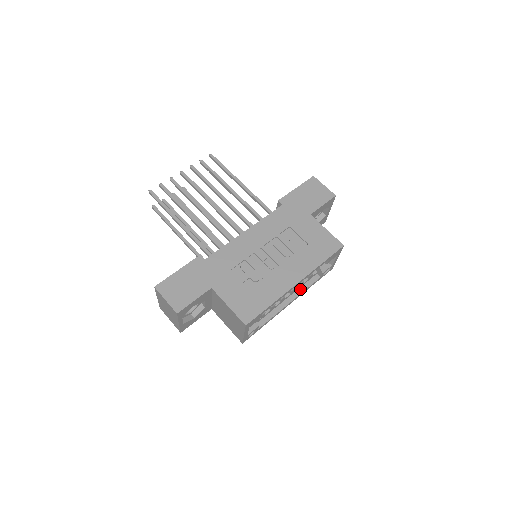
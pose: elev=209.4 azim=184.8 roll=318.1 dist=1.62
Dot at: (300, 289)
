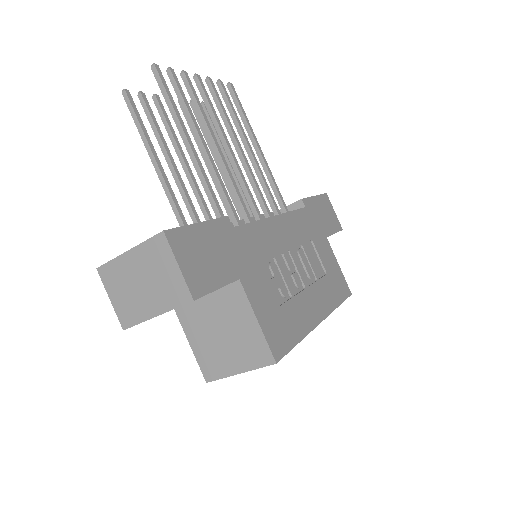
Dot at: occluded
